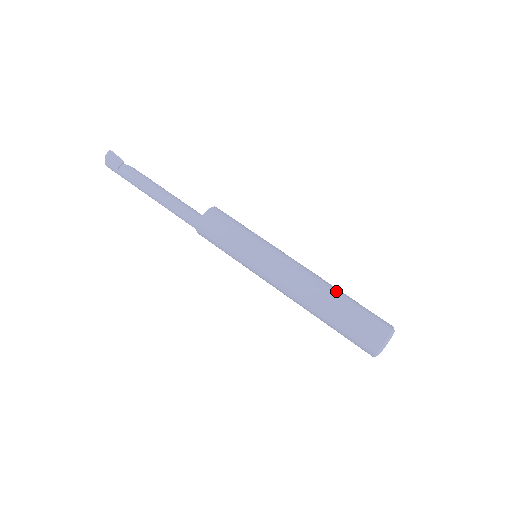
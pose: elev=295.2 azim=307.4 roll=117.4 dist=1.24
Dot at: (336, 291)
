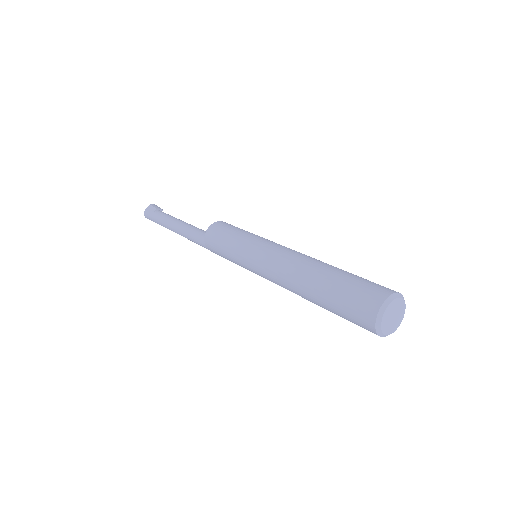
Dot at: occluded
